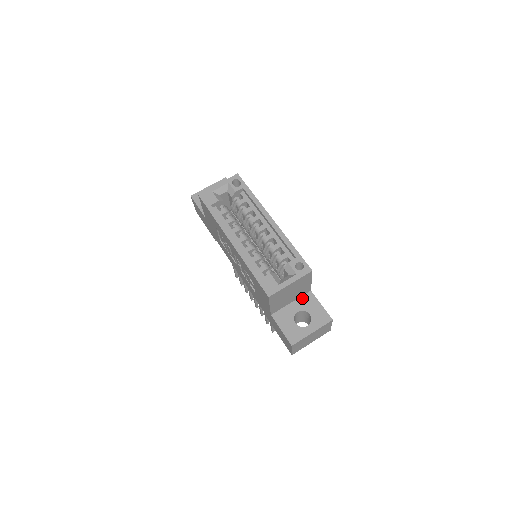
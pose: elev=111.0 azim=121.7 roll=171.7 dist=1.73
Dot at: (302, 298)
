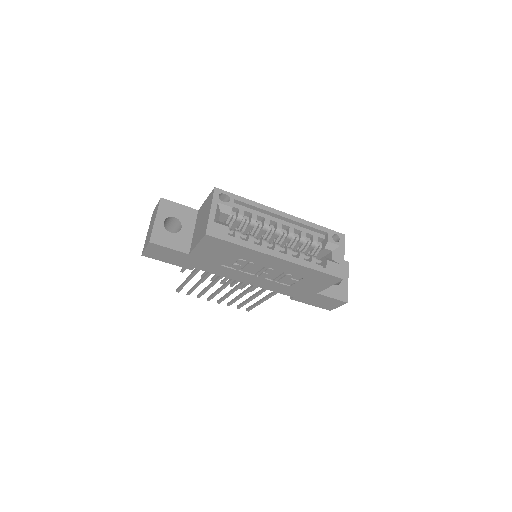
Dot at: occluded
